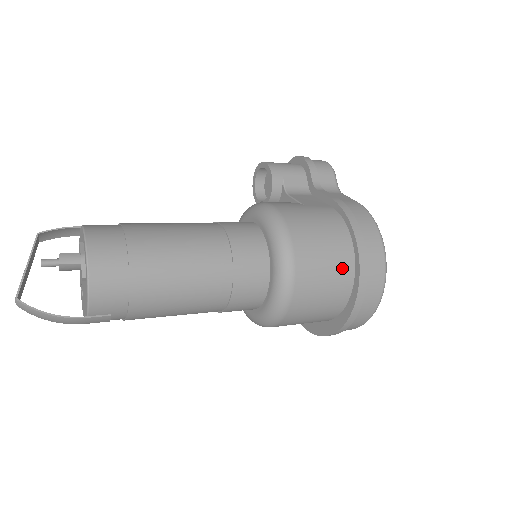
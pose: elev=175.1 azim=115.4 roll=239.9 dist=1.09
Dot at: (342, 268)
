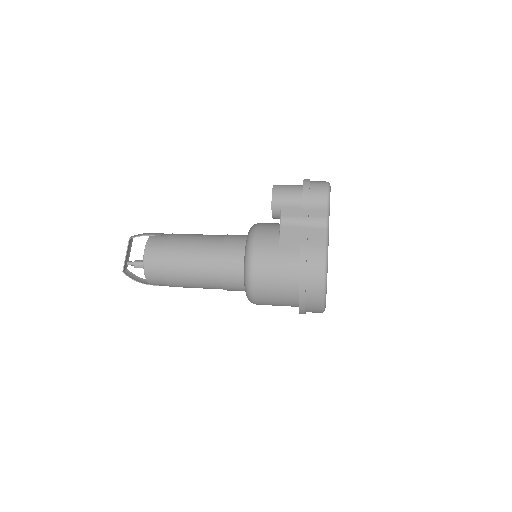
Dot at: (288, 297)
